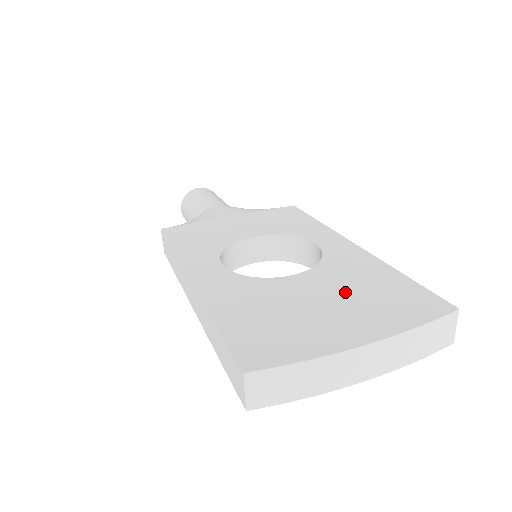
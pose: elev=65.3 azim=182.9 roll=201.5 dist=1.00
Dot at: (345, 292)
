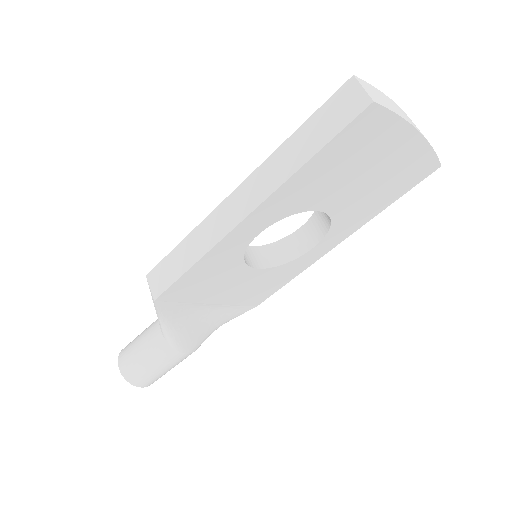
Dot at: occluded
